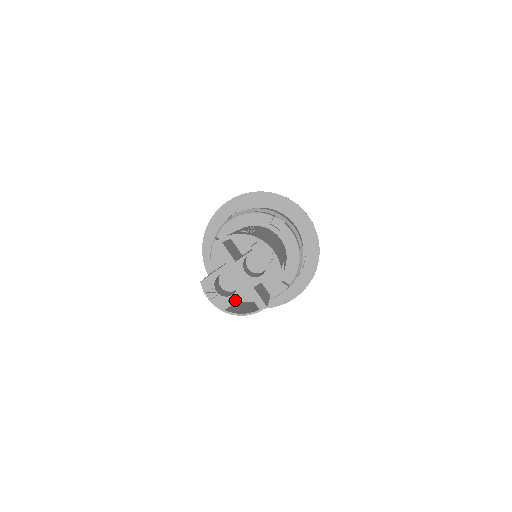
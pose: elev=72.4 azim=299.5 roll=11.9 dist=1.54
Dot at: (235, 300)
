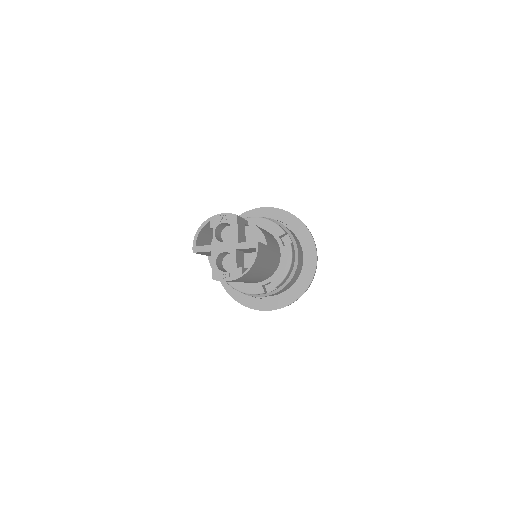
Dot at: occluded
